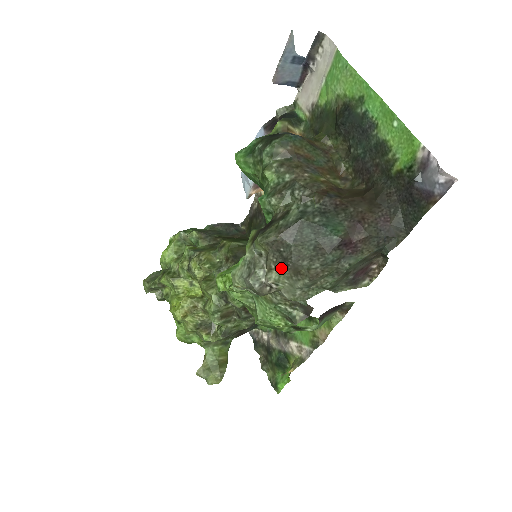
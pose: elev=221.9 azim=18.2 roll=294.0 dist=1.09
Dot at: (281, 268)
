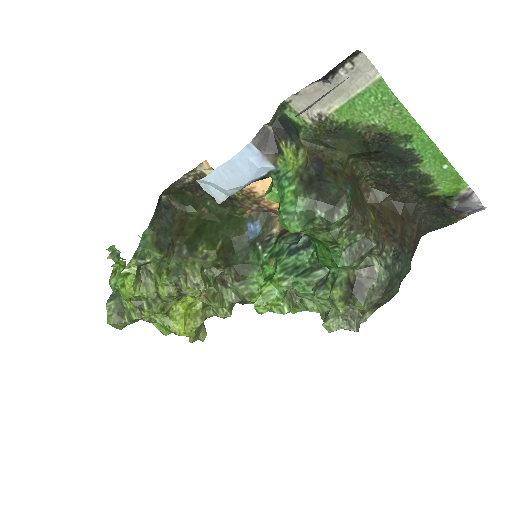
Dot at: (373, 309)
